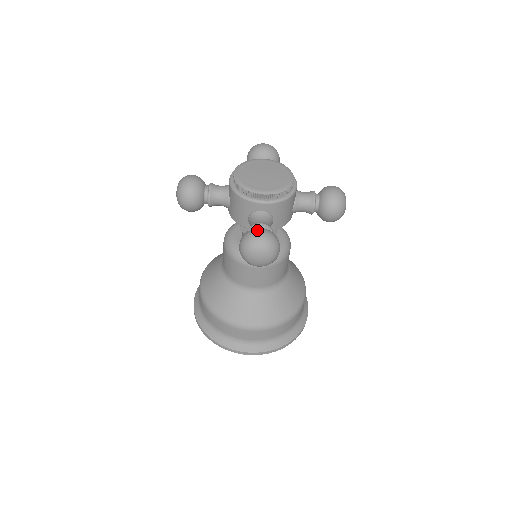
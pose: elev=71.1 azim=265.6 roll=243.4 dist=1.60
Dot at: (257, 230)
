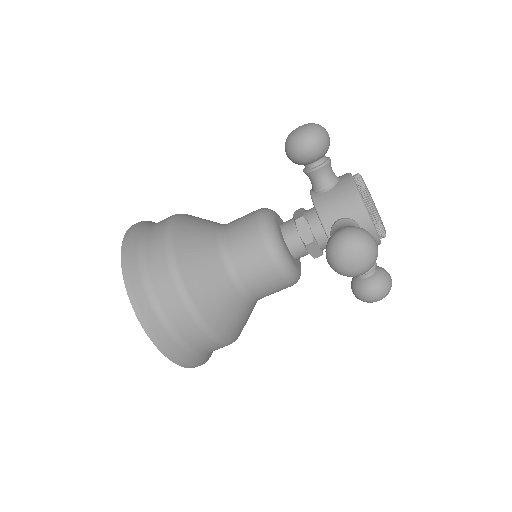
Dot at: occluded
